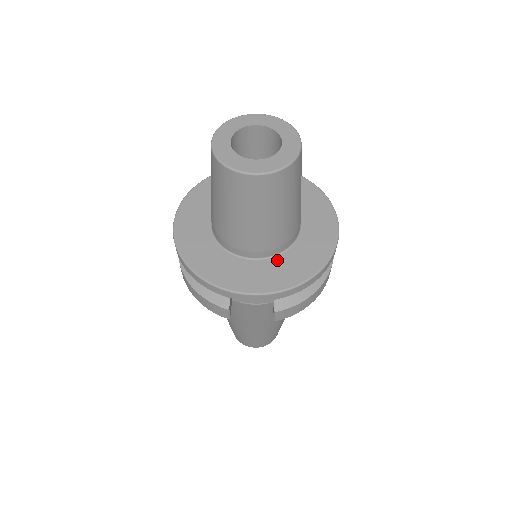
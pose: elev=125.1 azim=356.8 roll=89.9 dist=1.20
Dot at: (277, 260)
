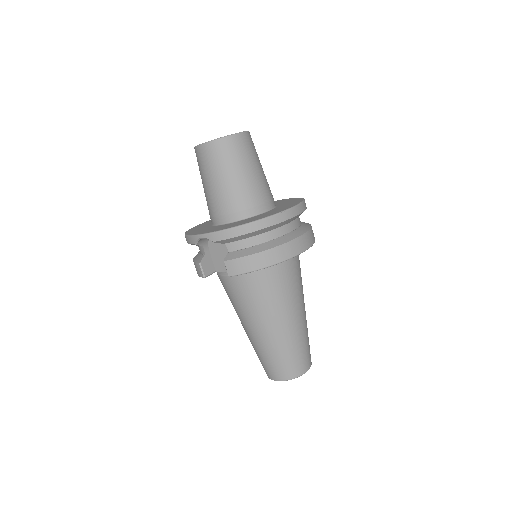
Dot at: (234, 223)
